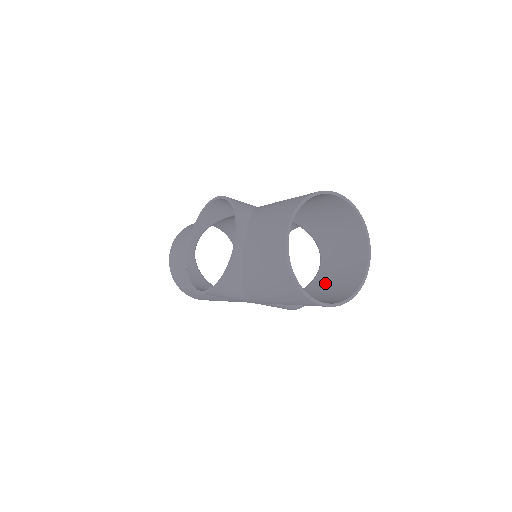
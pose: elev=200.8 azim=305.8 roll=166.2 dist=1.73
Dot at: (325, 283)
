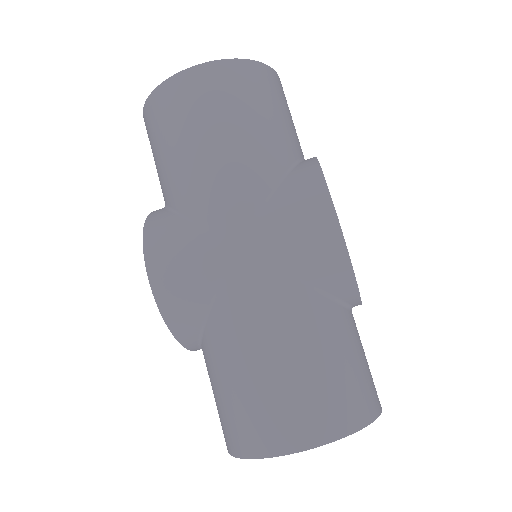
Dot at: occluded
